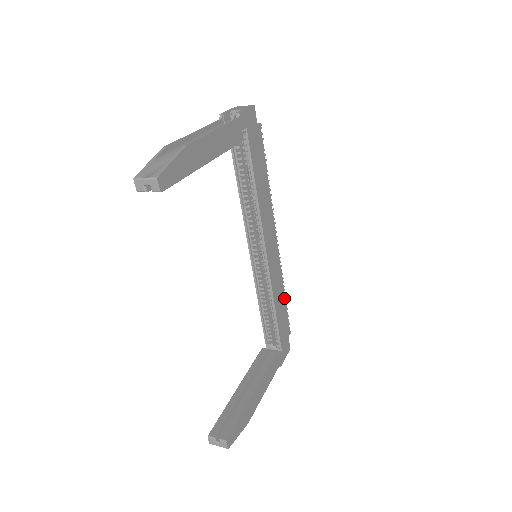
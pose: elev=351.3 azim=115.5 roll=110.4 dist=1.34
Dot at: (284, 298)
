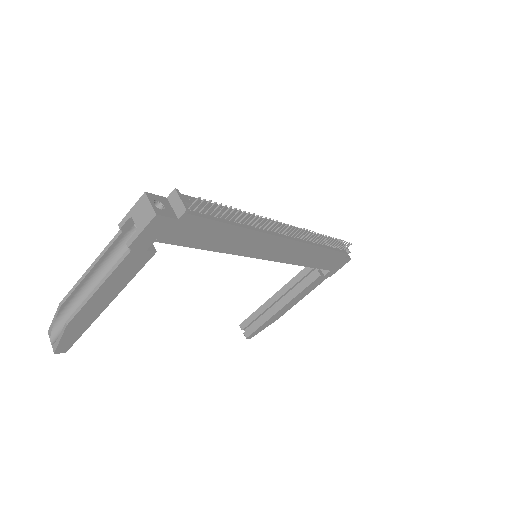
Dot at: (324, 249)
